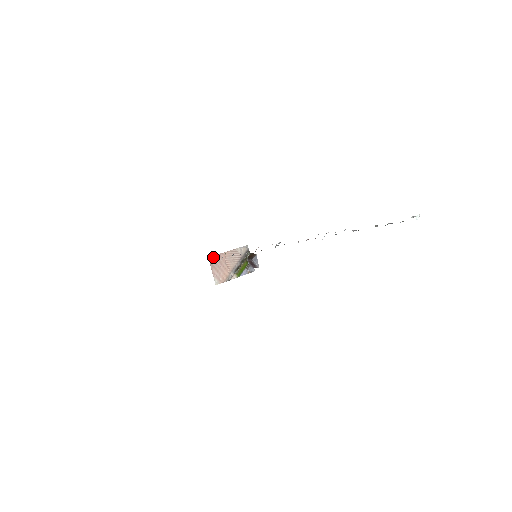
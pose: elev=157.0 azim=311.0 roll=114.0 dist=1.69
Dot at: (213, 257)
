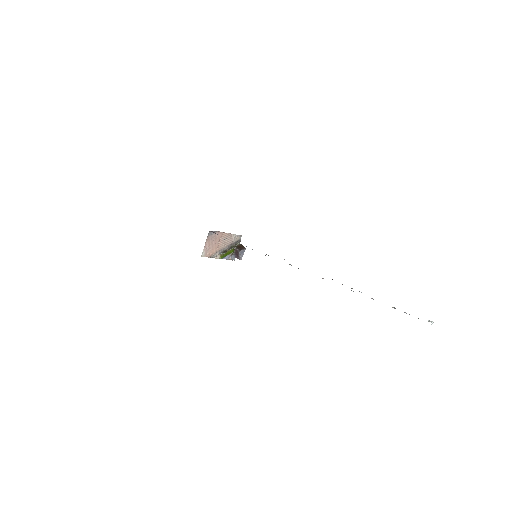
Dot at: (215, 233)
